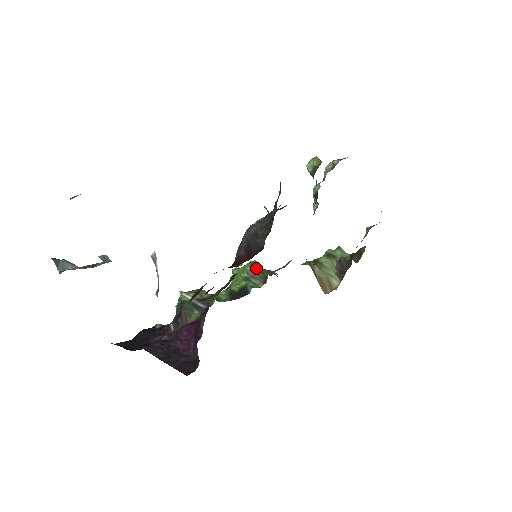
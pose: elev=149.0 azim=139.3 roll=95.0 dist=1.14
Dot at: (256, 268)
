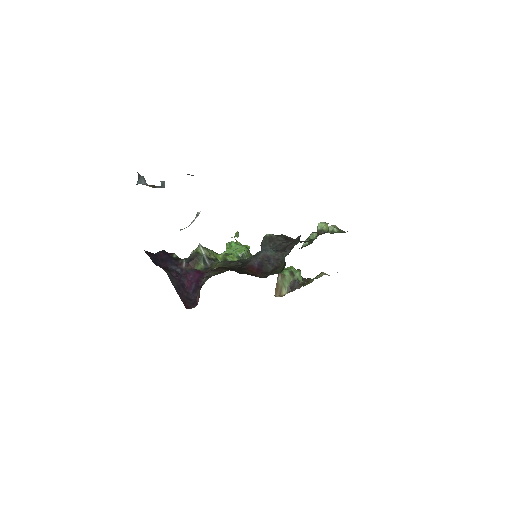
Dot at: (248, 254)
